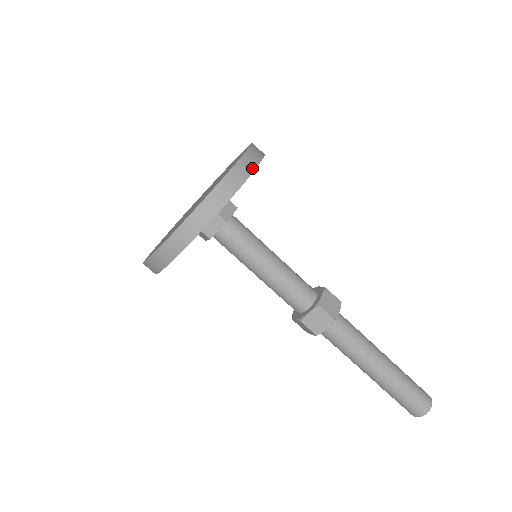
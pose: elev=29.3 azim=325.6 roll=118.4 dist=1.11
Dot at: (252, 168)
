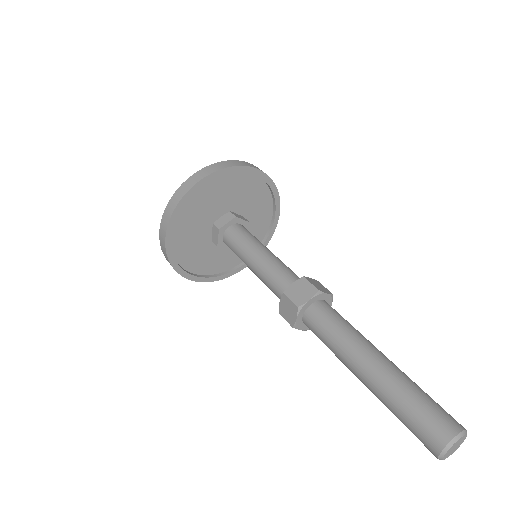
Dot at: (261, 170)
